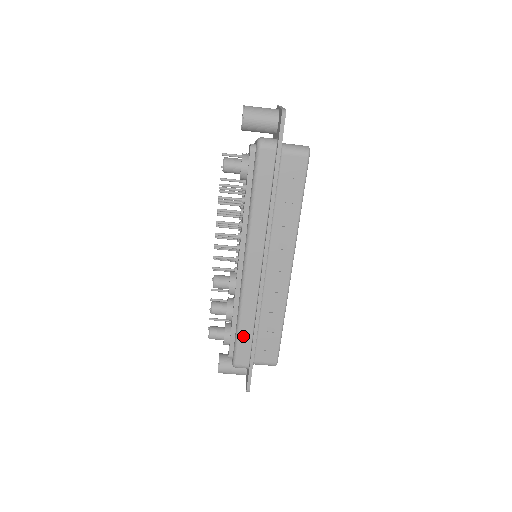
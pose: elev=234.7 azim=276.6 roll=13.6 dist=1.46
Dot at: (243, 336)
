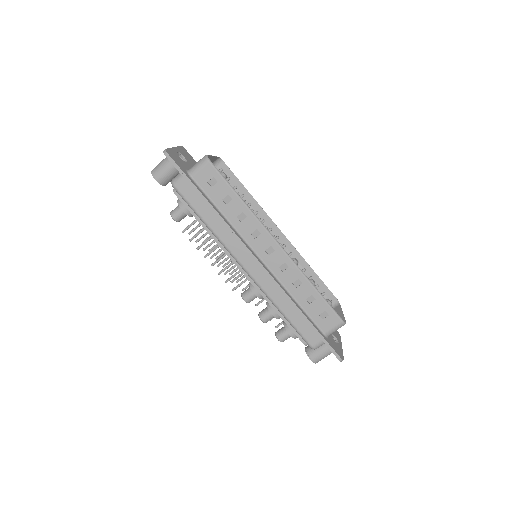
Dot at: (295, 321)
